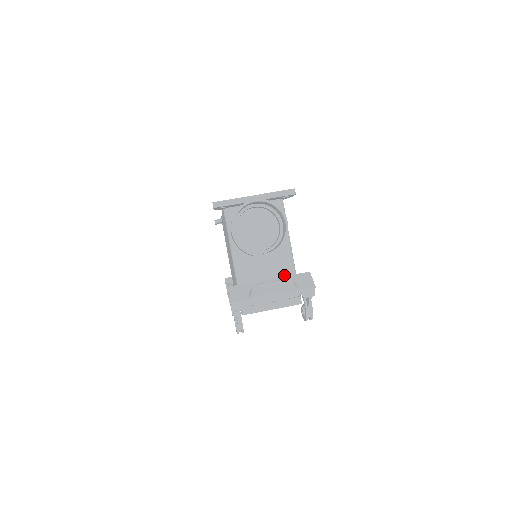
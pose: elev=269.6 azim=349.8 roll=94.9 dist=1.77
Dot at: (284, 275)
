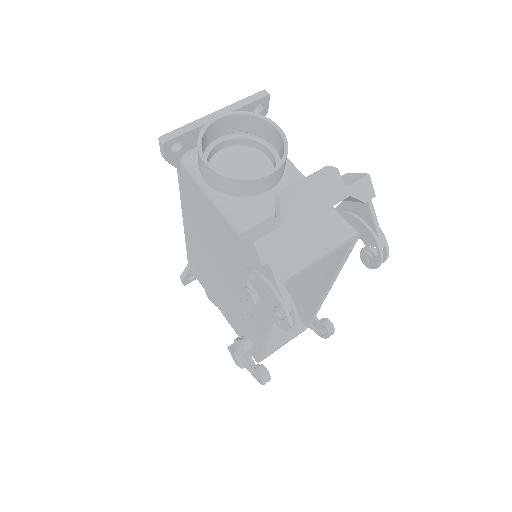
Dot at: occluded
